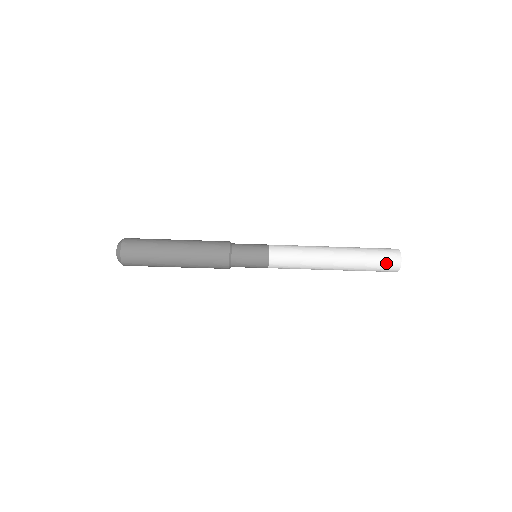
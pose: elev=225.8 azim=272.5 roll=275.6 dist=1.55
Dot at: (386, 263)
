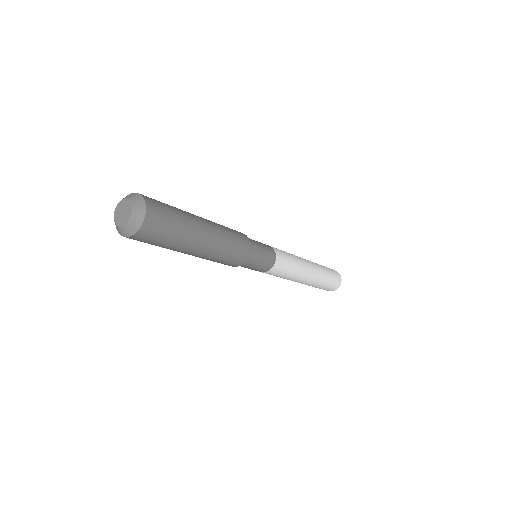
Dot at: (332, 286)
